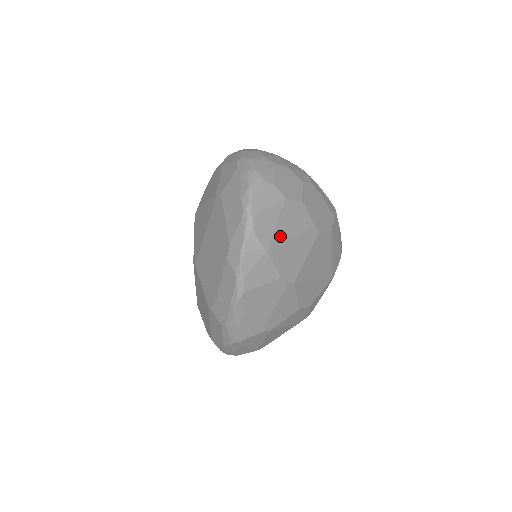
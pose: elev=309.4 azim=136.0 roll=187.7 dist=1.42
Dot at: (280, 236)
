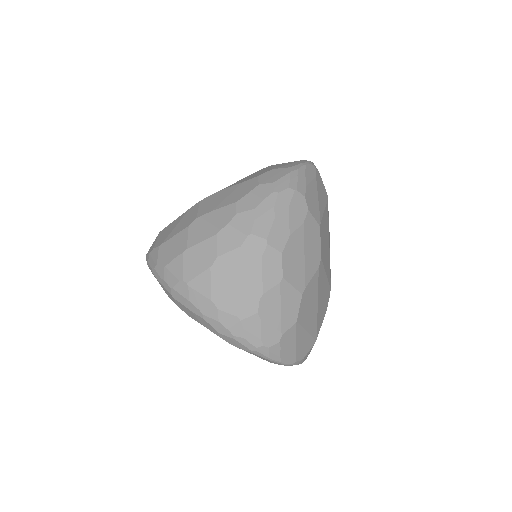
Dot at: (313, 325)
